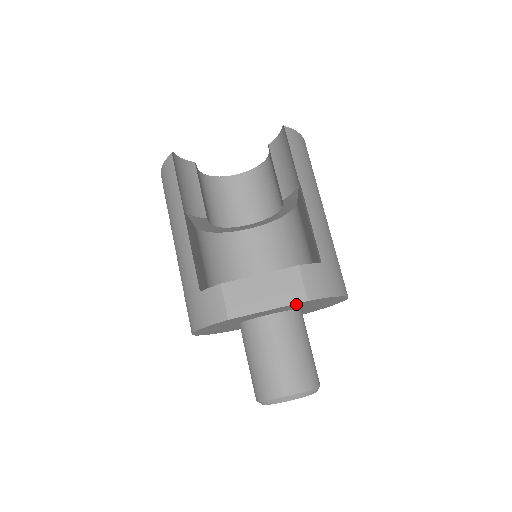
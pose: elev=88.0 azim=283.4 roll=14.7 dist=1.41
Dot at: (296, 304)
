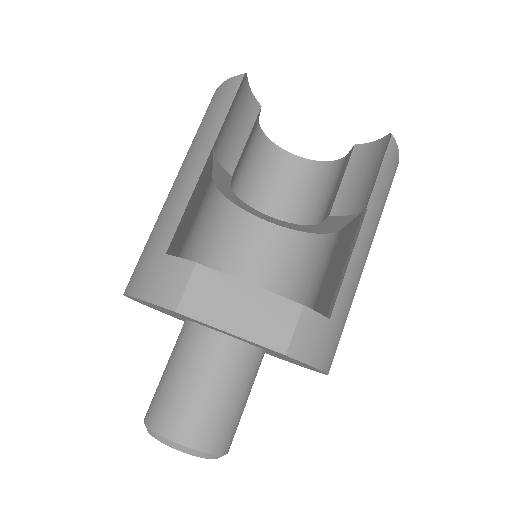
Dot at: (268, 348)
